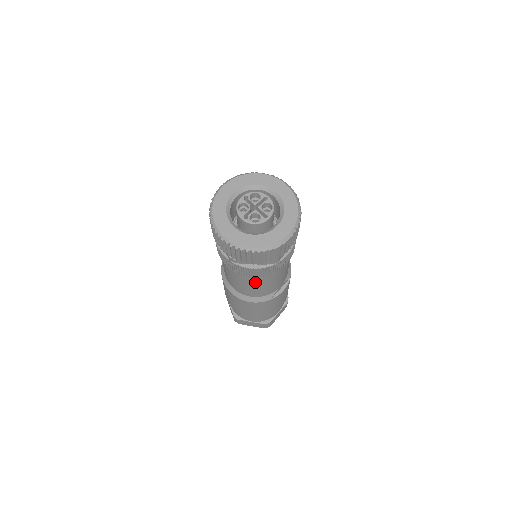
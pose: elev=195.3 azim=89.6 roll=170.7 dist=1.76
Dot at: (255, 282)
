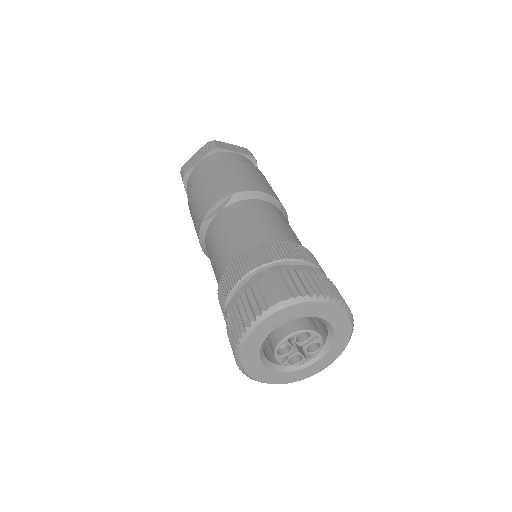
Dot at: occluded
